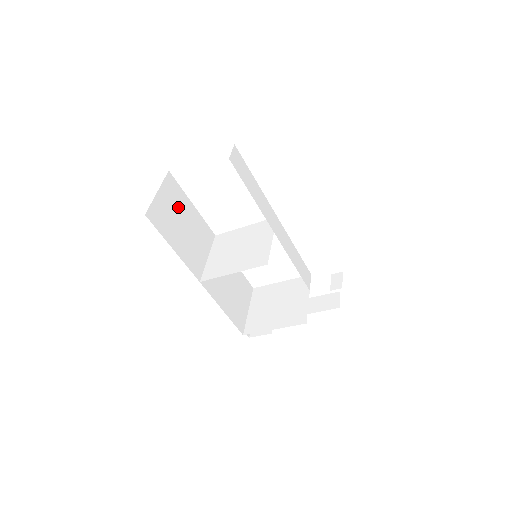
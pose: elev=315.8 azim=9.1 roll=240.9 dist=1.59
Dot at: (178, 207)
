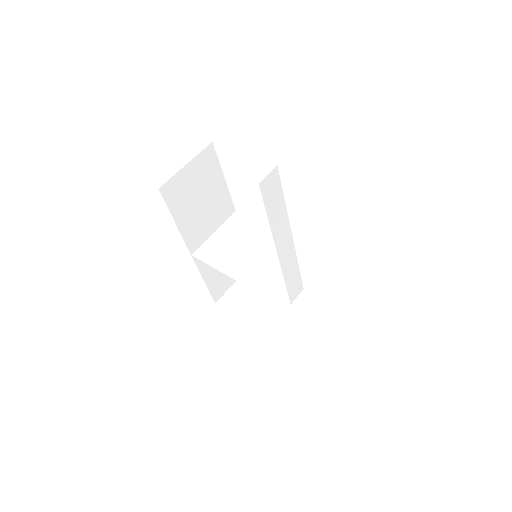
Dot at: (204, 181)
